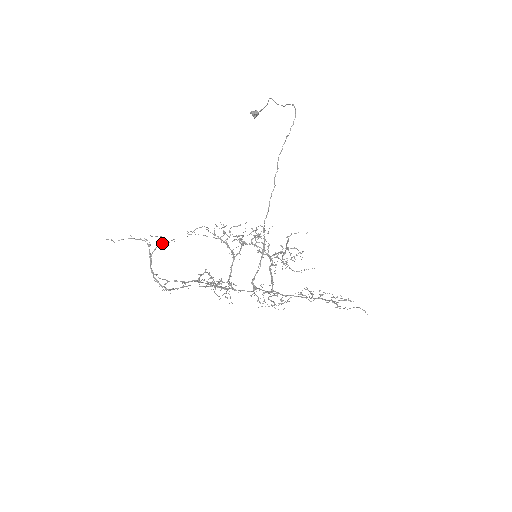
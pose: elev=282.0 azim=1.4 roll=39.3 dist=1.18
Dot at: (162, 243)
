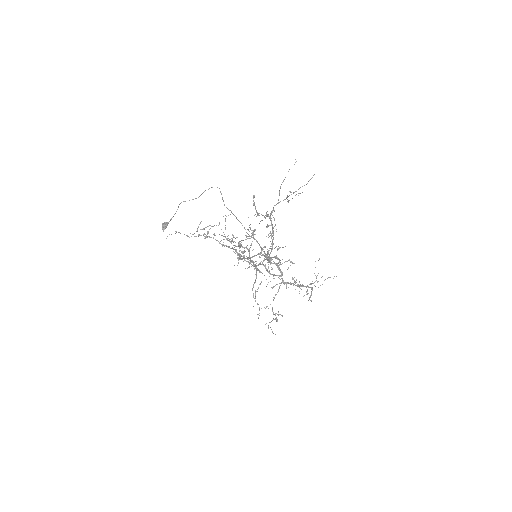
Dot at: (210, 228)
